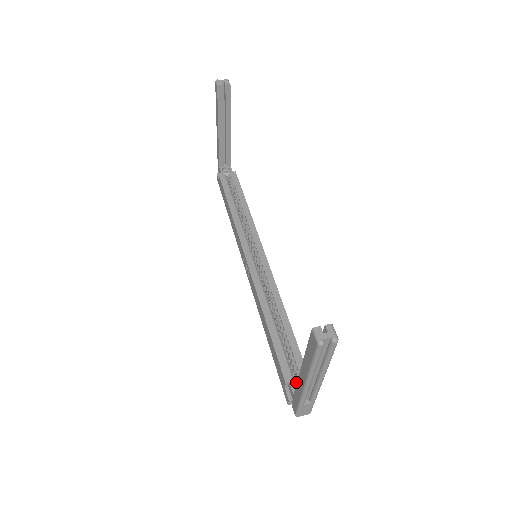
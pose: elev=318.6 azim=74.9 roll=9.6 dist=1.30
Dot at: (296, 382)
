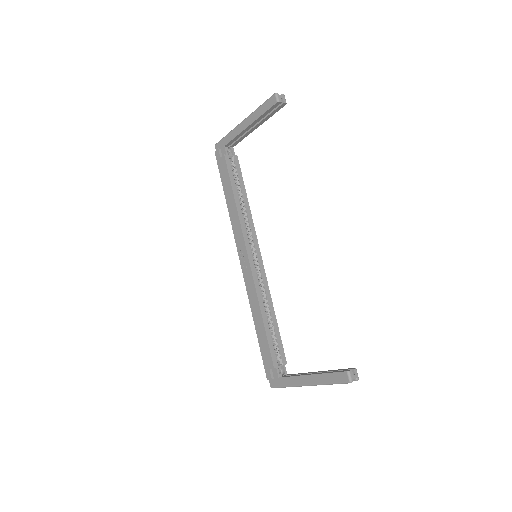
Dot at: (278, 367)
